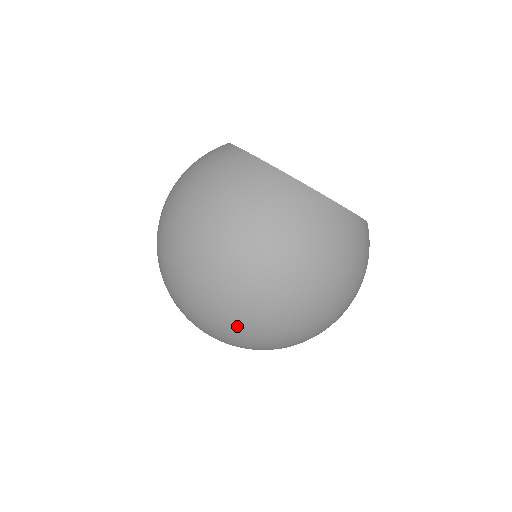
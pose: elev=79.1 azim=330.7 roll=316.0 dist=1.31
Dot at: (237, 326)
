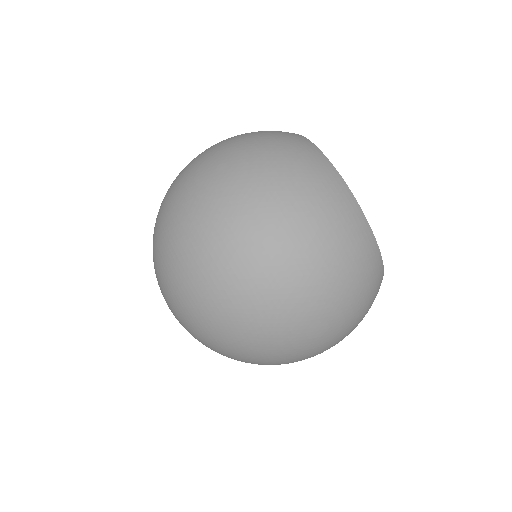
Dot at: (191, 264)
